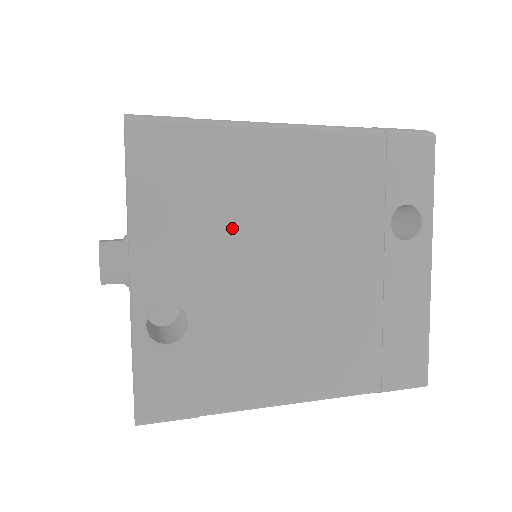
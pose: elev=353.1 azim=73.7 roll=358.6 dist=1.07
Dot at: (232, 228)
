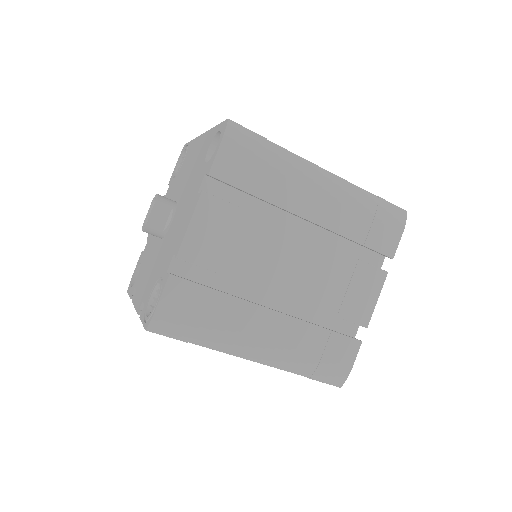
Dot at: occluded
